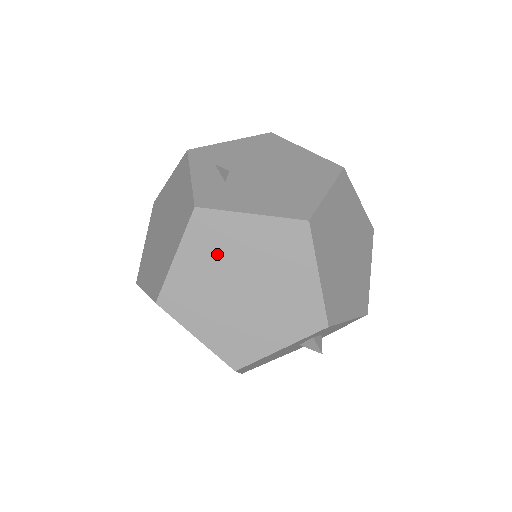
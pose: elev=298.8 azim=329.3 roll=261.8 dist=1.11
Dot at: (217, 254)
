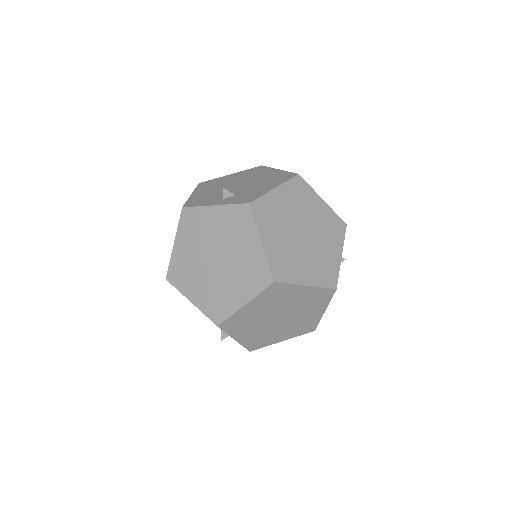
Dot at: (278, 223)
